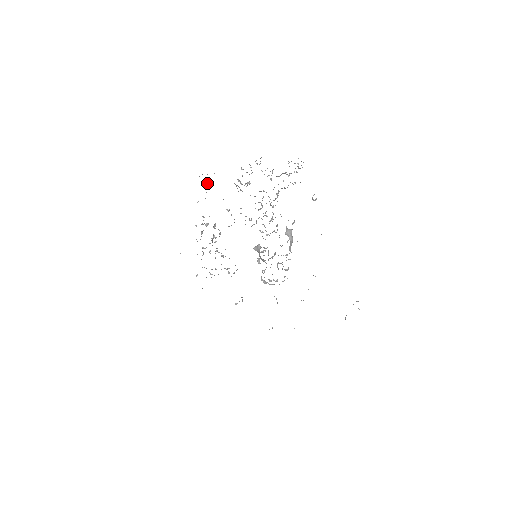
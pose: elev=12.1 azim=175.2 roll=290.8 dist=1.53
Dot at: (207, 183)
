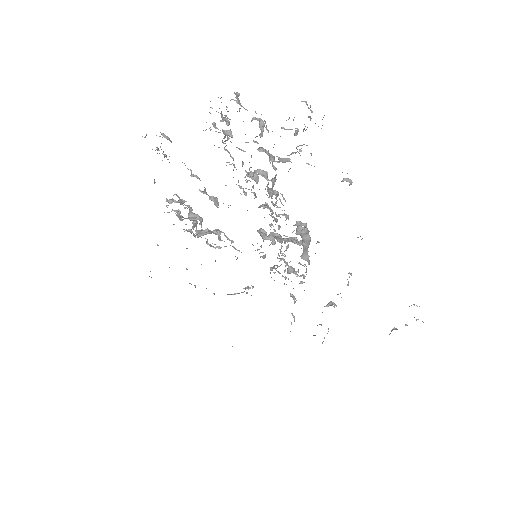
Dot at: occluded
